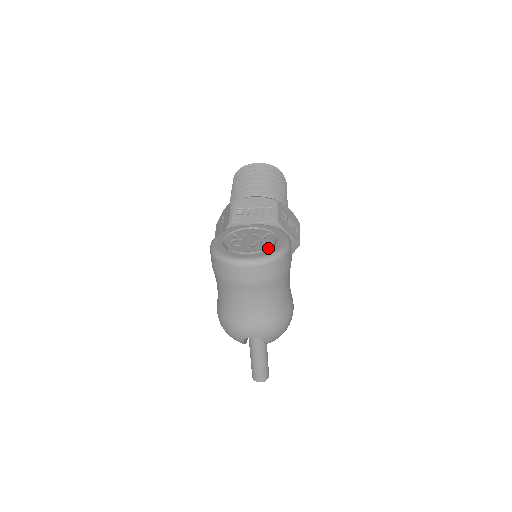
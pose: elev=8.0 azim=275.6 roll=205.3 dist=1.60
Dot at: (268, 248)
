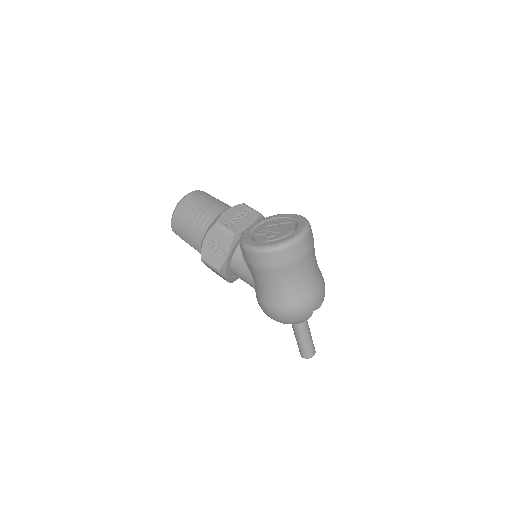
Dot at: (295, 223)
